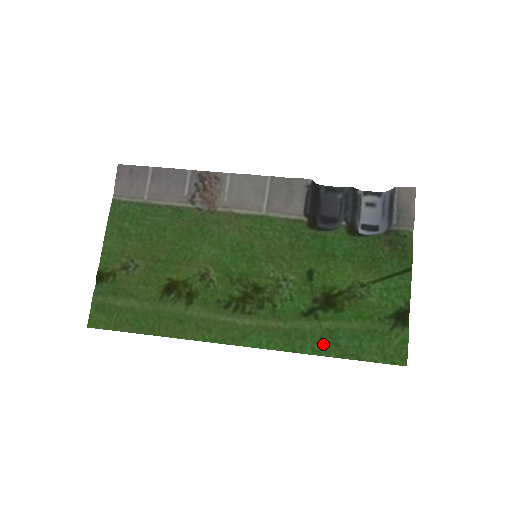
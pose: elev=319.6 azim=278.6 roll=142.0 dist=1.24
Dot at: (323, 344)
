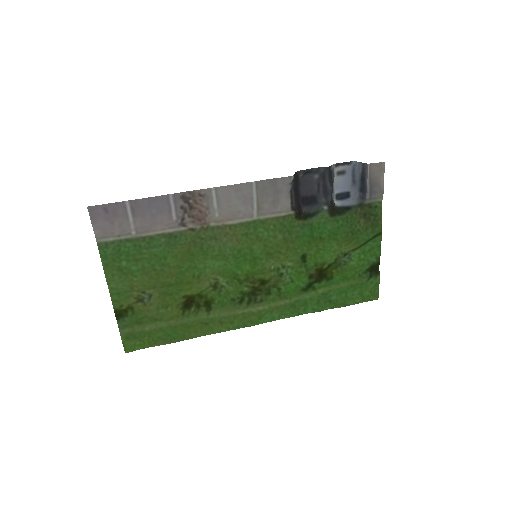
Dot at: (320, 304)
